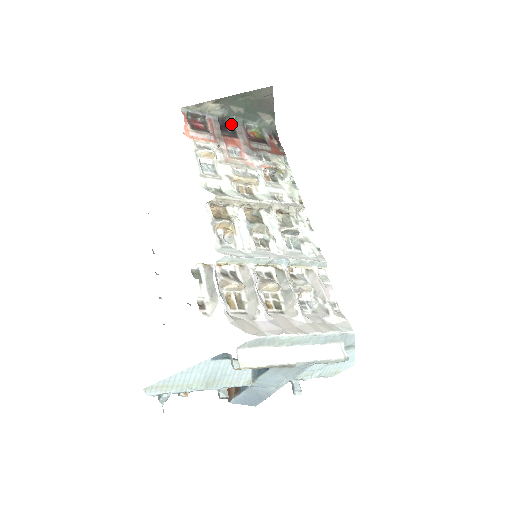
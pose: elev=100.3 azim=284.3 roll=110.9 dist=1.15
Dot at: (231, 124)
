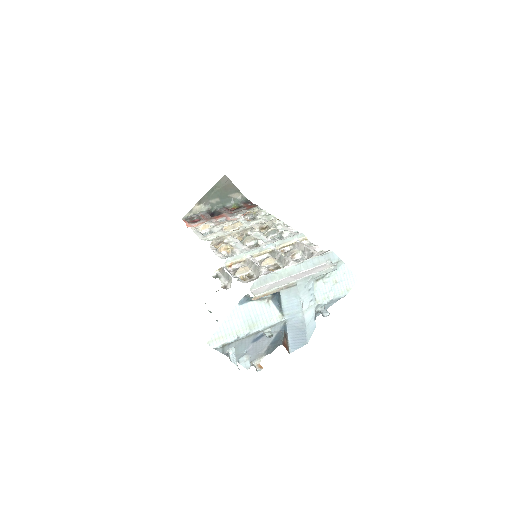
Dot at: (217, 211)
